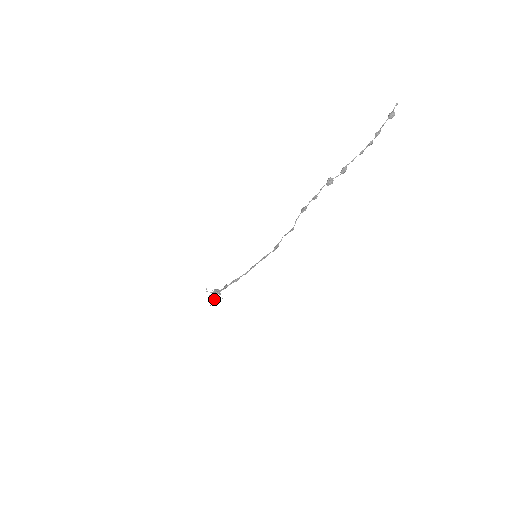
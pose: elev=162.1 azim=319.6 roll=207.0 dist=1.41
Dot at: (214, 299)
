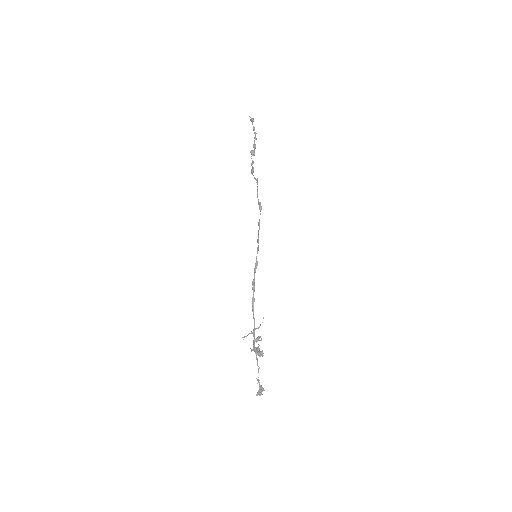
Dot at: (260, 352)
